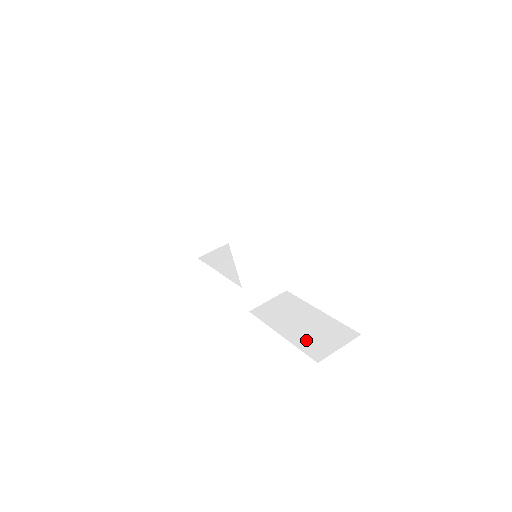
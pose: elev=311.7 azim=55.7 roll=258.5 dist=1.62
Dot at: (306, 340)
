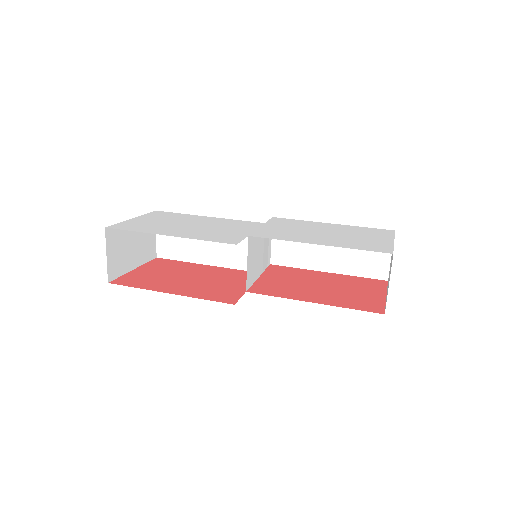
Dot at: (356, 265)
